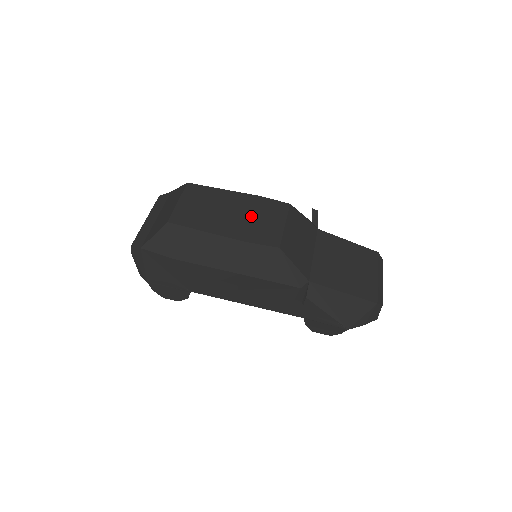
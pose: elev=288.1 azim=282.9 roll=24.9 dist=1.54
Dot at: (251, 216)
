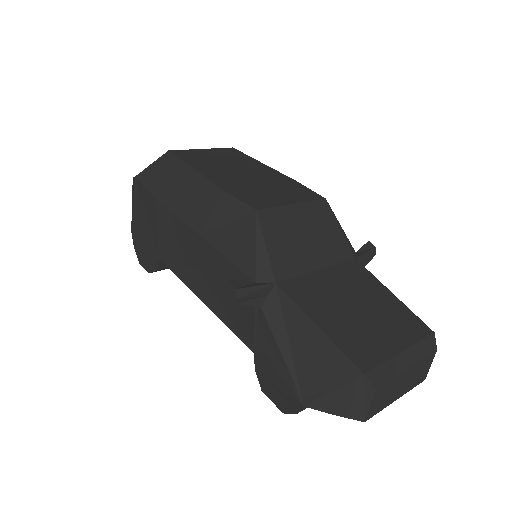
Dot at: (262, 183)
